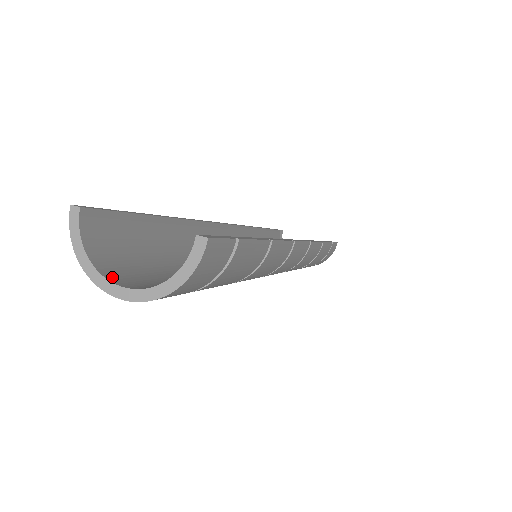
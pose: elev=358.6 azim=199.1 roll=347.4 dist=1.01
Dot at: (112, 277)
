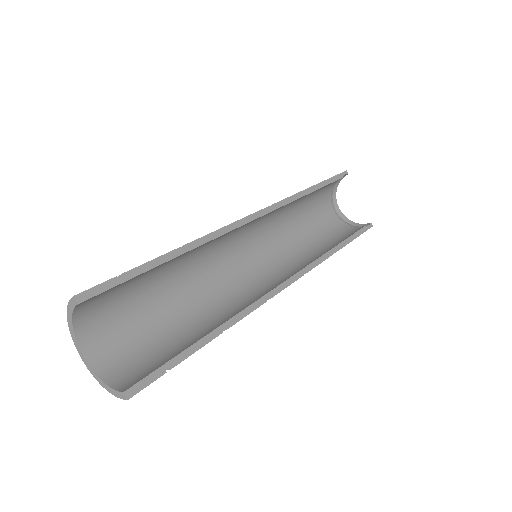
Dot at: (83, 337)
